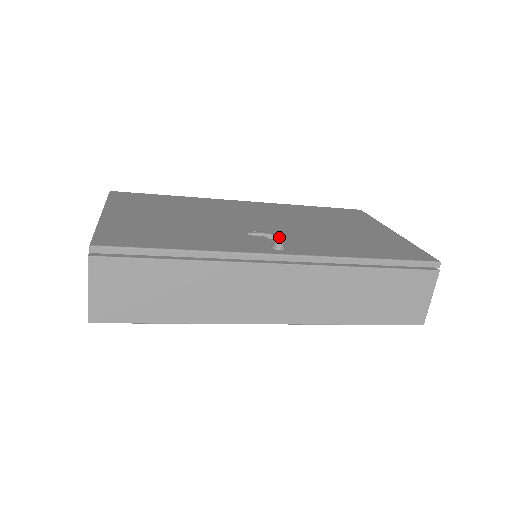
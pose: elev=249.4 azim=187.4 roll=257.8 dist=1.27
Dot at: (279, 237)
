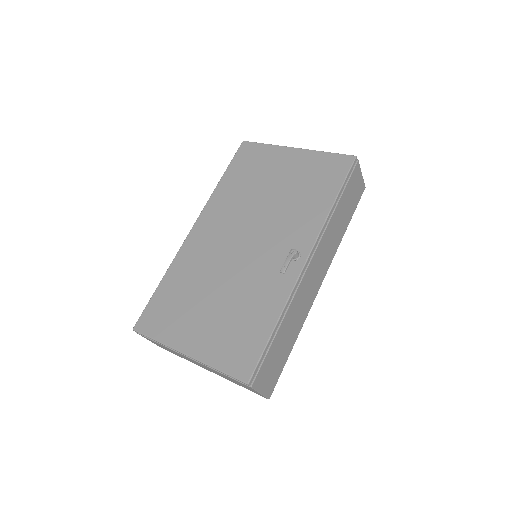
Dot at: (295, 254)
